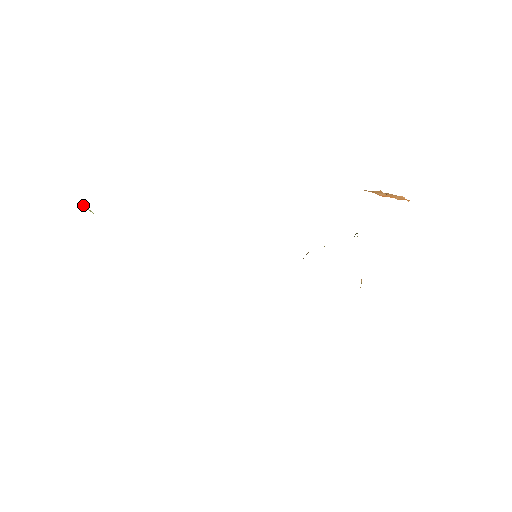
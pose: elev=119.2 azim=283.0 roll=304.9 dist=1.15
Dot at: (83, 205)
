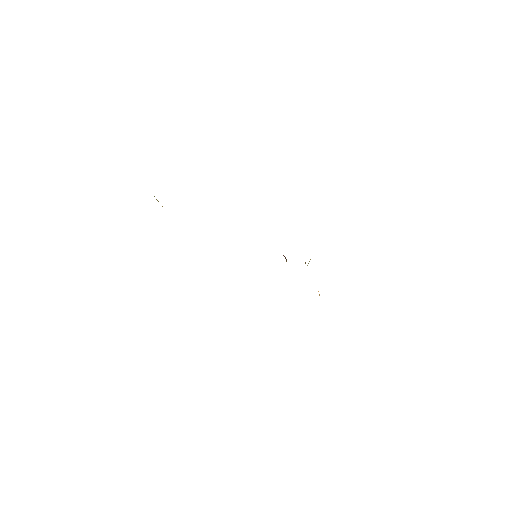
Dot at: occluded
